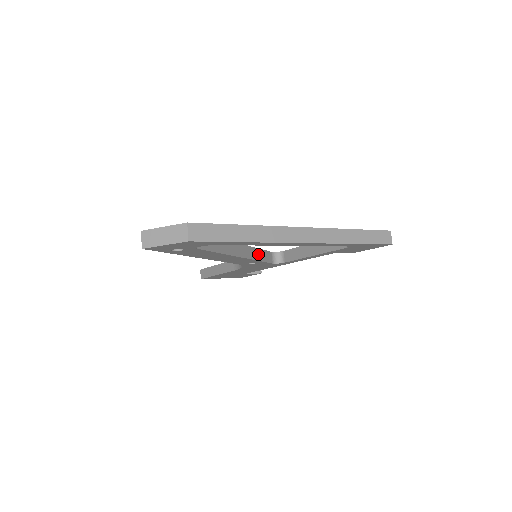
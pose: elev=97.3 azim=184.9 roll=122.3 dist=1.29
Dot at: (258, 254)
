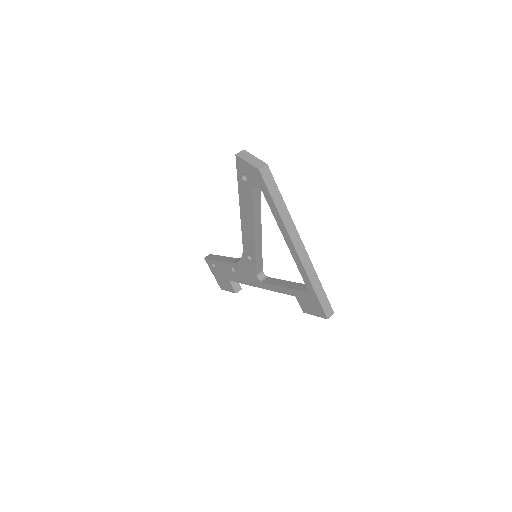
Dot at: (259, 254)
